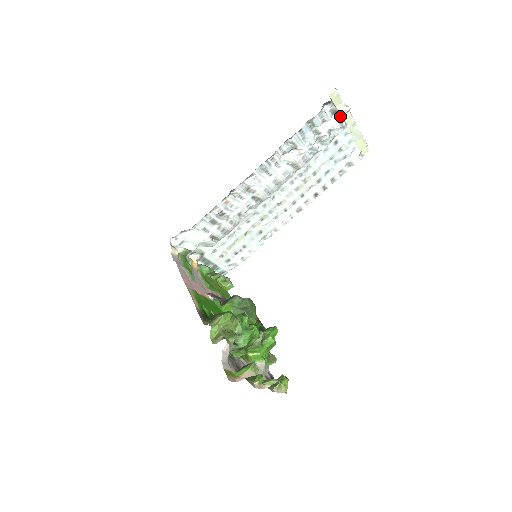
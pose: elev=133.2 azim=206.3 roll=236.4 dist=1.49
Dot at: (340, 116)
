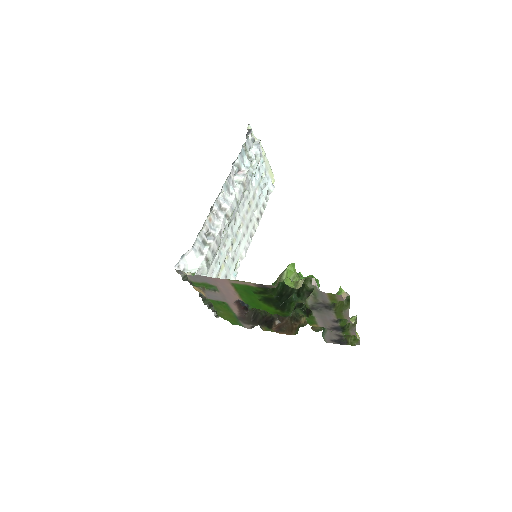
Dot at: (258, 144)
